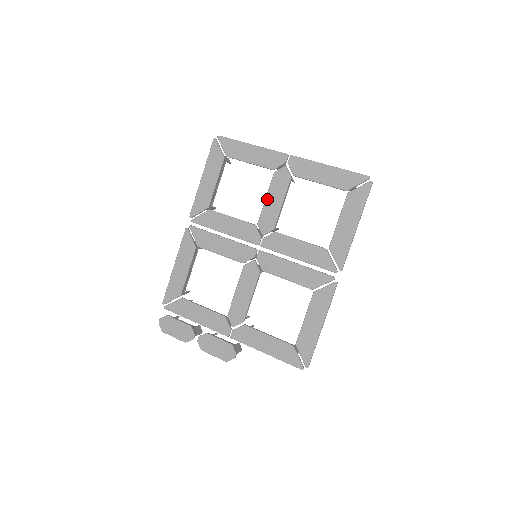
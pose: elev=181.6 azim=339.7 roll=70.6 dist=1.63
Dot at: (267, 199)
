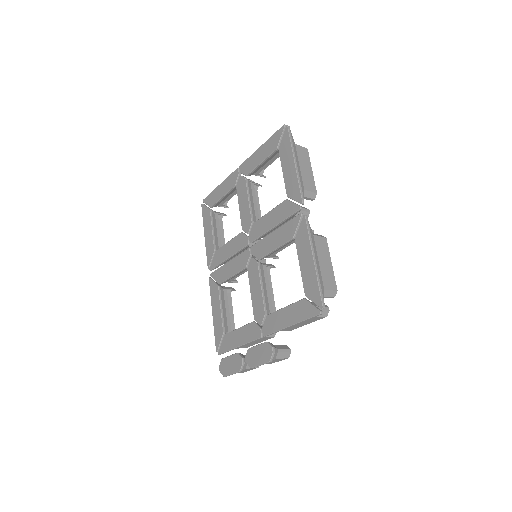
Dot at: (240, 207)
